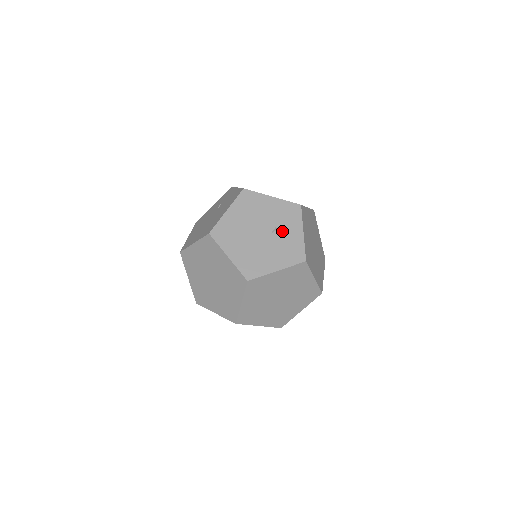
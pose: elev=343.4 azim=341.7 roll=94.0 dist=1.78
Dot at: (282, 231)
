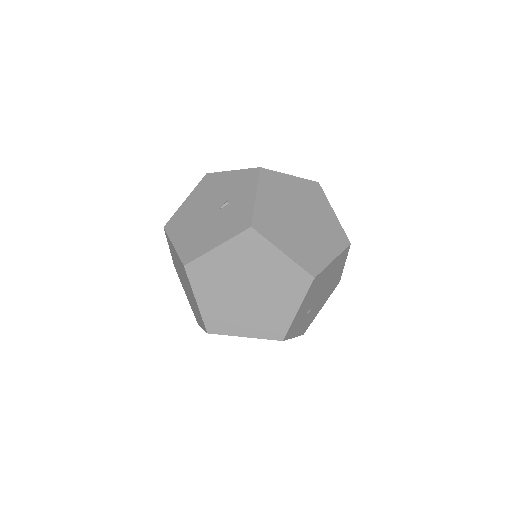
Dot at: (233, 202)
